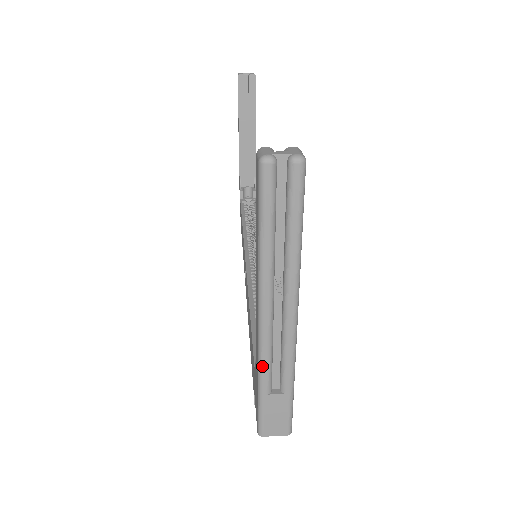
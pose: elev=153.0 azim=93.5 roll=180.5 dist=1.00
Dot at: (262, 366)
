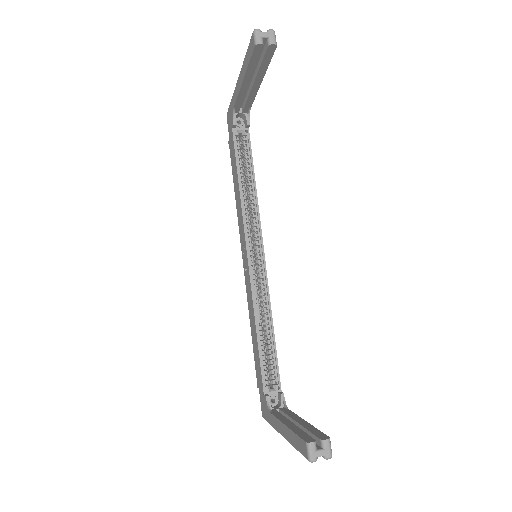
Dot at: occluded
